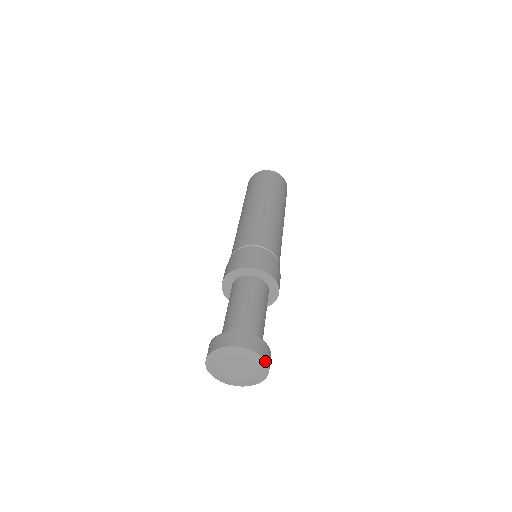
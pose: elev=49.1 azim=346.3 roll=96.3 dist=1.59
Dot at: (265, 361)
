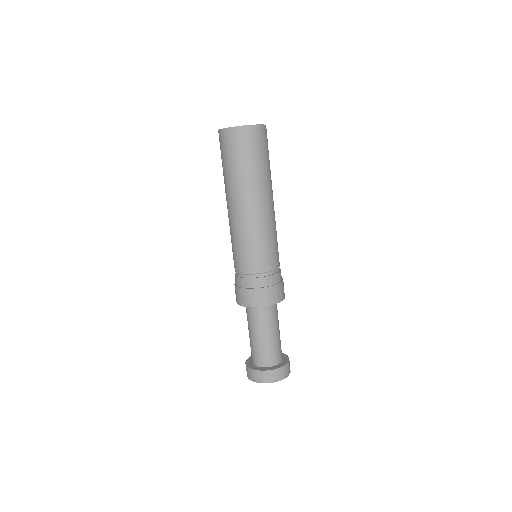
Dot at: (289, 373)
